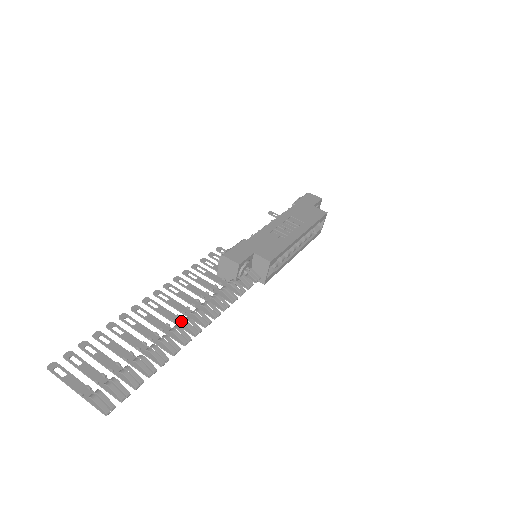
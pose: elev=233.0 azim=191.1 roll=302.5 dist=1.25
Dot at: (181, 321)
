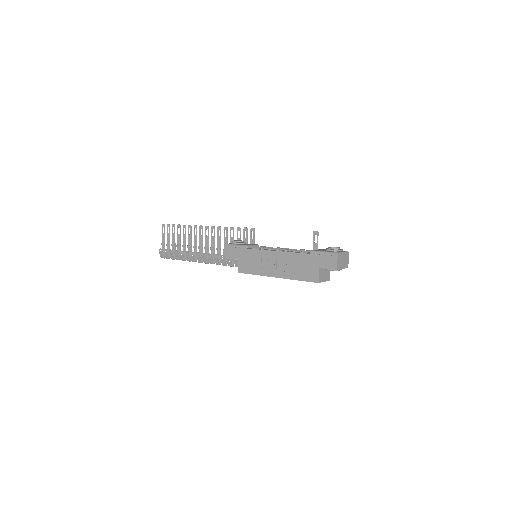
Dot at: (196, 253)
